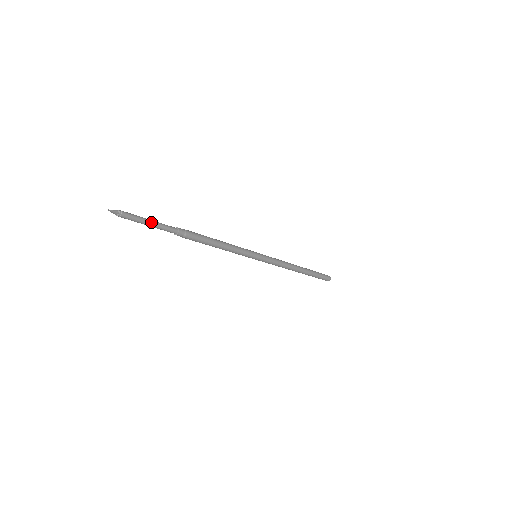
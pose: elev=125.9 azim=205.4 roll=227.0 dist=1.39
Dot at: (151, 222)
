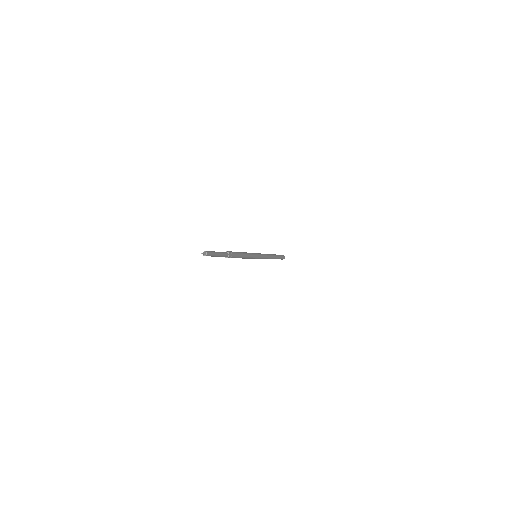
Dot at: (218, 255)
